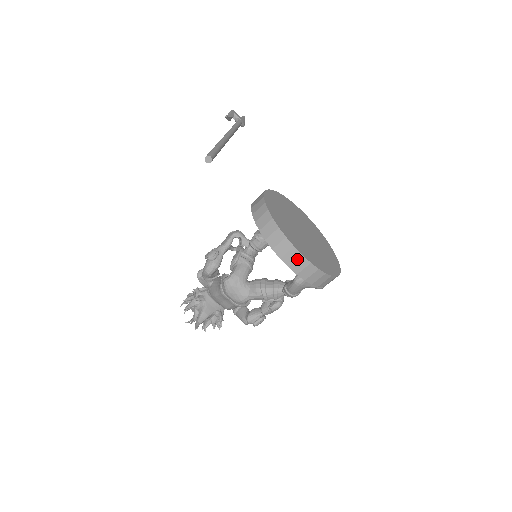
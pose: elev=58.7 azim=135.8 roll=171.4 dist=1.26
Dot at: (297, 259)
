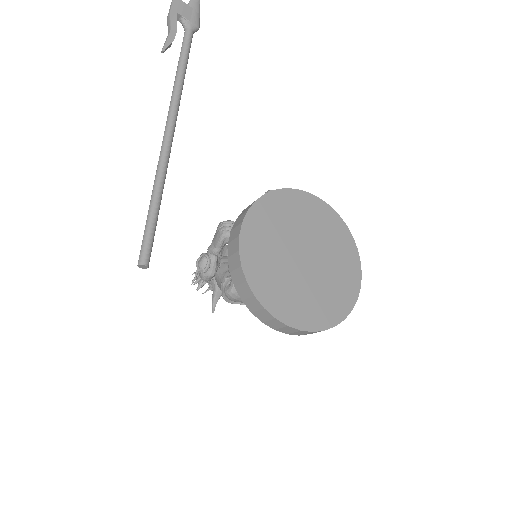
Dot at: (295, 332)
